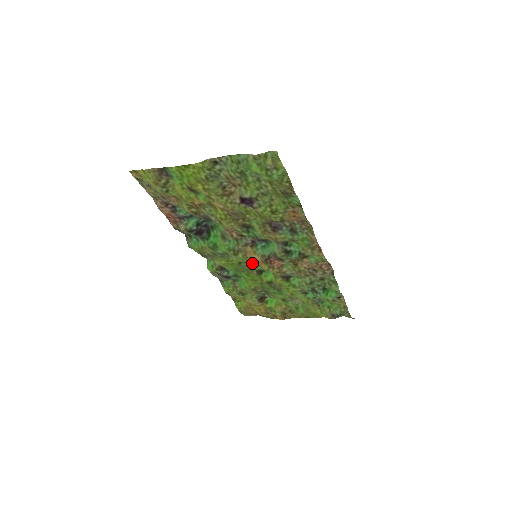
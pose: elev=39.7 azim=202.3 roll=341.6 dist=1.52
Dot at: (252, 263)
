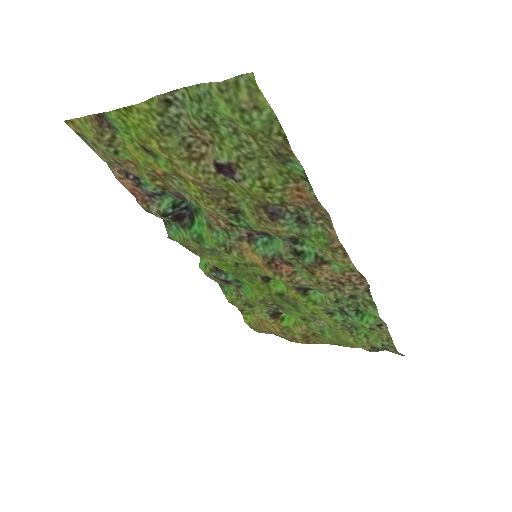
Dot at: (253, 266)
